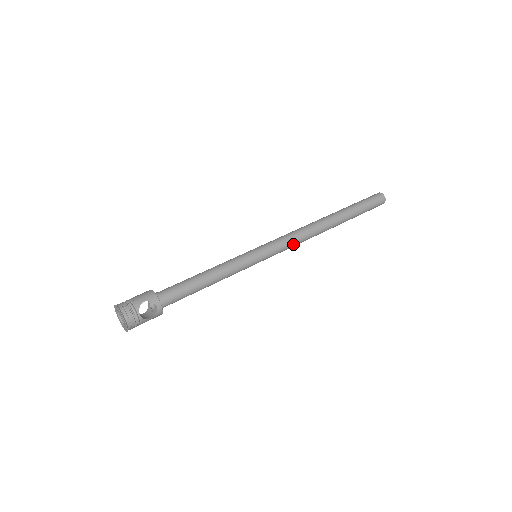
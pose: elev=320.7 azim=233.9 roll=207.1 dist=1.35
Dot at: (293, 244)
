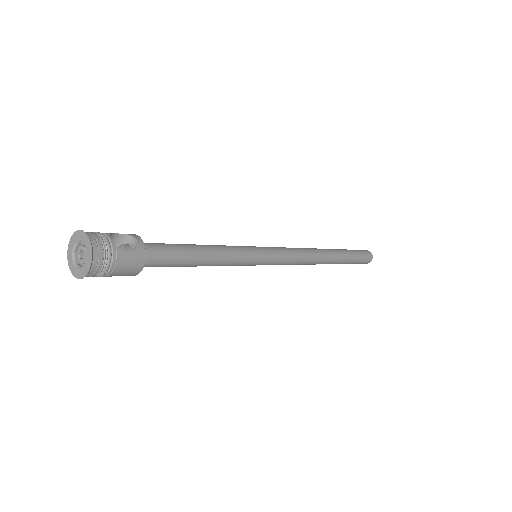
Dot at: (295, 254)
